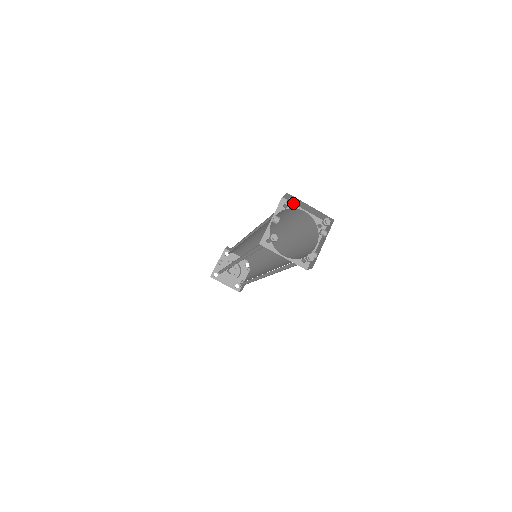
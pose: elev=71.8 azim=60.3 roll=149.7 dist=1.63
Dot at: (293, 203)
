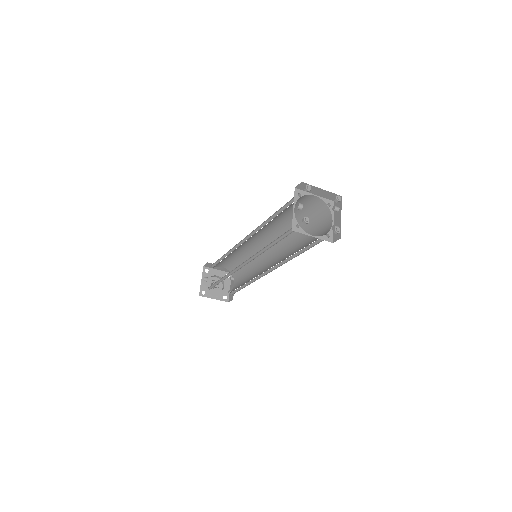
Dot at: (310, 189)
